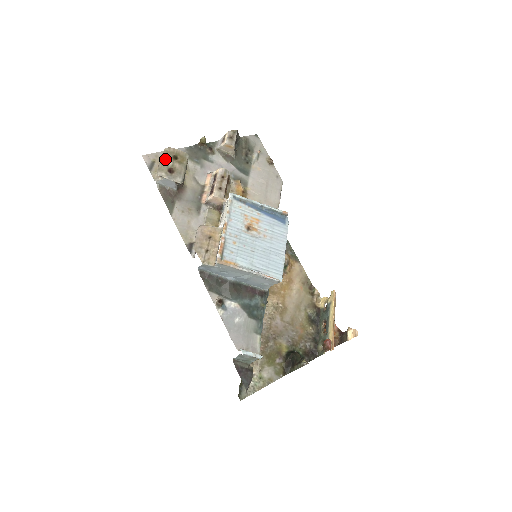
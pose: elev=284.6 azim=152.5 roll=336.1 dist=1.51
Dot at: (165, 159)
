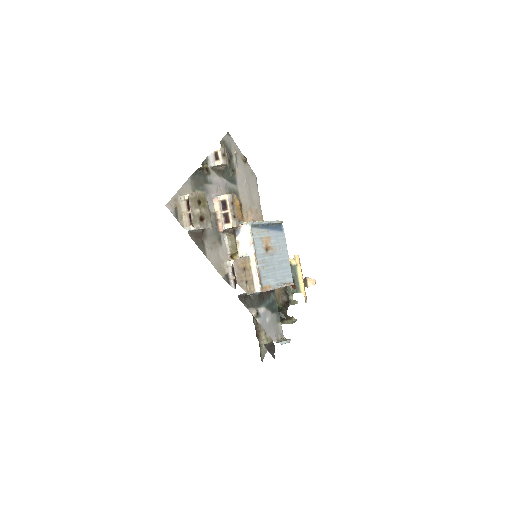
Dot at: (193, 208)
